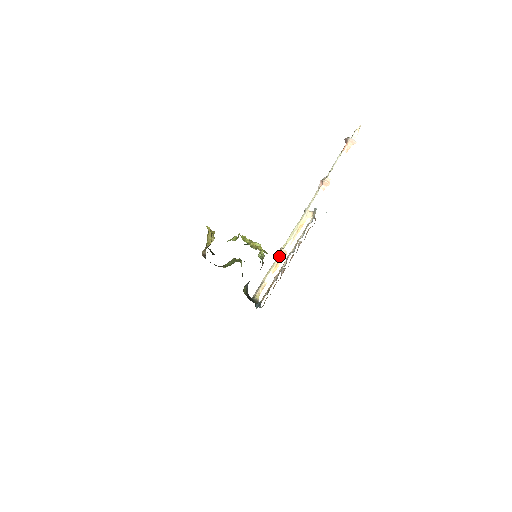
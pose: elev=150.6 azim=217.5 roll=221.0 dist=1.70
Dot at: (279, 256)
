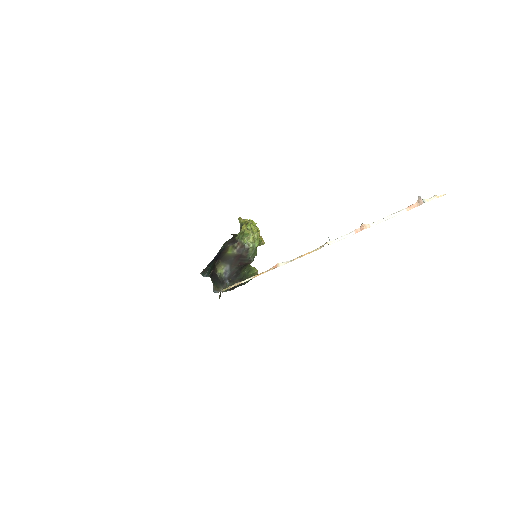
Dot at: (271, 268)
